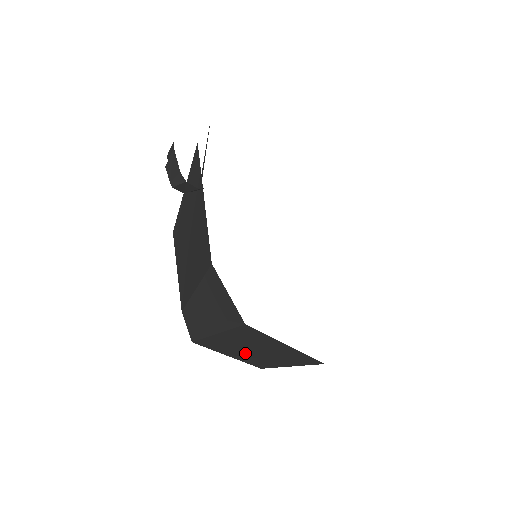
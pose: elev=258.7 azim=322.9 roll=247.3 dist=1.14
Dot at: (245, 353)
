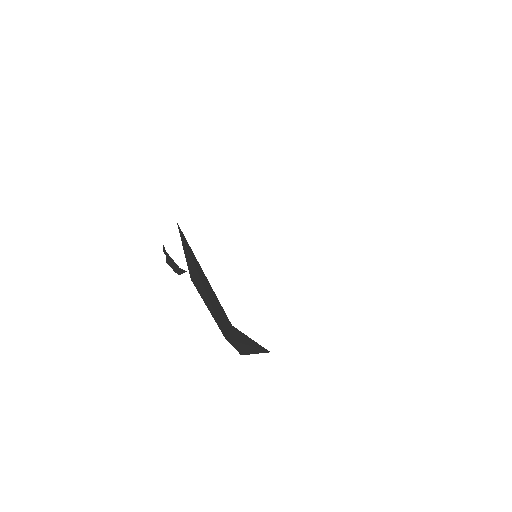
Dot at: occluded
